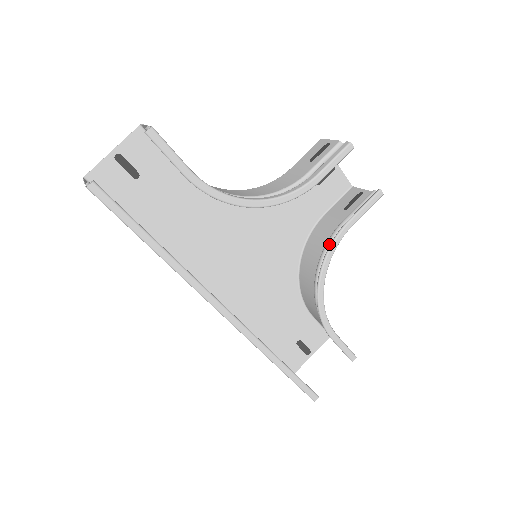
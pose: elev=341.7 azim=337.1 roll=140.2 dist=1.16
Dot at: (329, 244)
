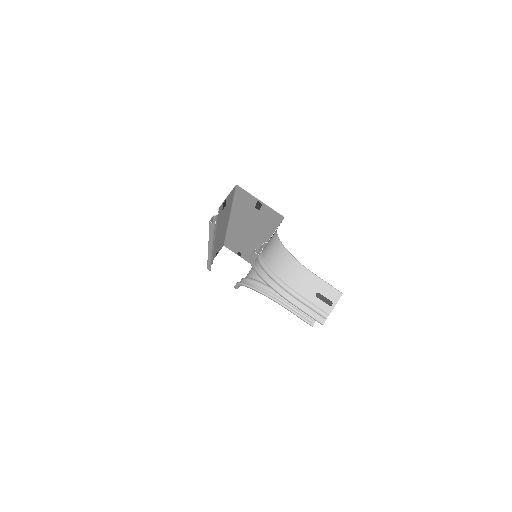
Dot at: (277, 295)
